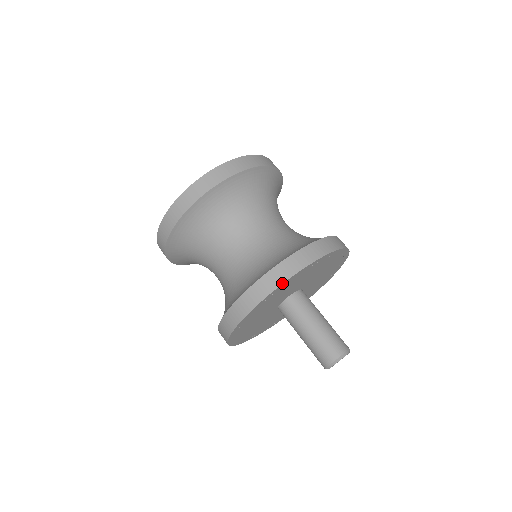
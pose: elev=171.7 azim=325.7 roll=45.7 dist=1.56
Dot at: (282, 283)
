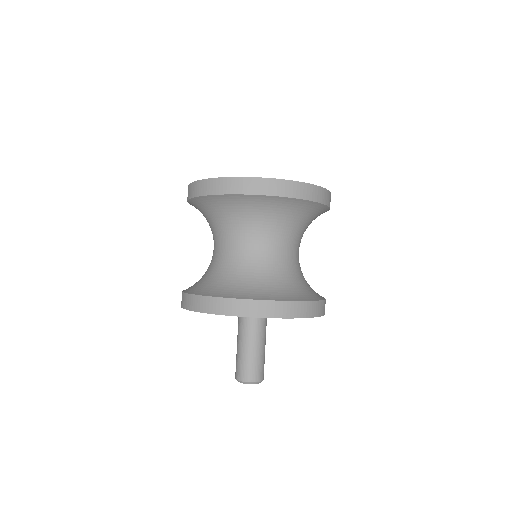
Dot at: (276, 317)
